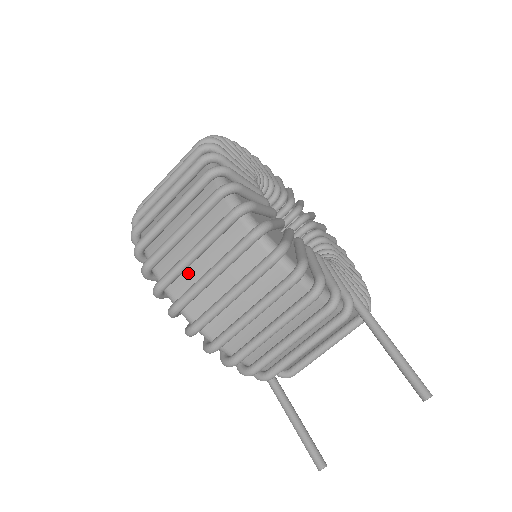
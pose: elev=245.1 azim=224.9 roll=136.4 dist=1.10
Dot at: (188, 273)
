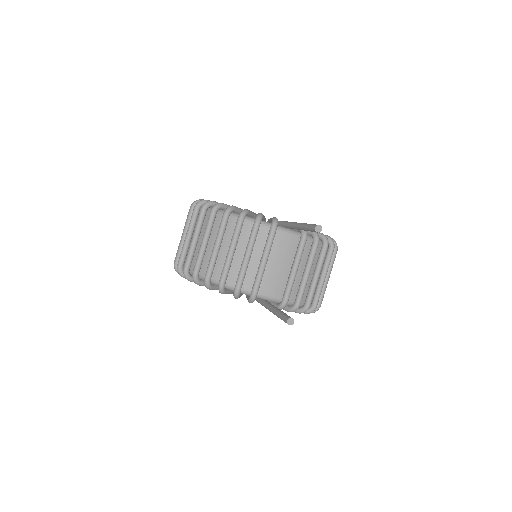
Dot at: occluded
